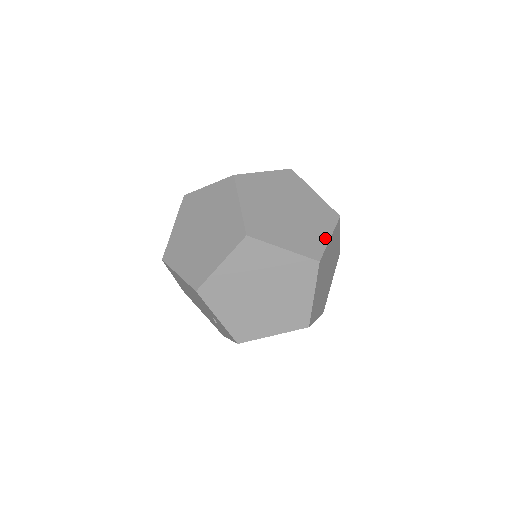
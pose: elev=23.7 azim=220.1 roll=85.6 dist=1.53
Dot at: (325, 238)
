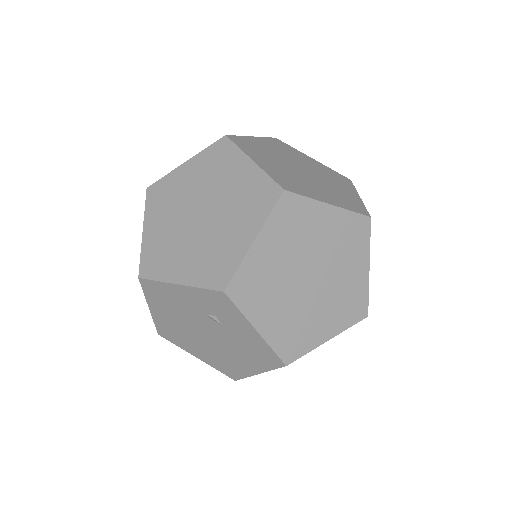
Dot at: occluded
